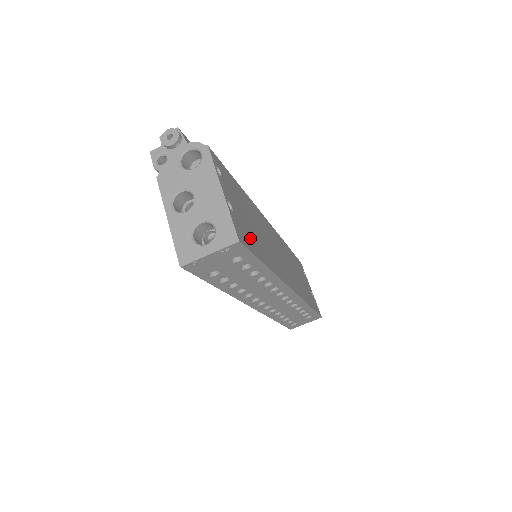
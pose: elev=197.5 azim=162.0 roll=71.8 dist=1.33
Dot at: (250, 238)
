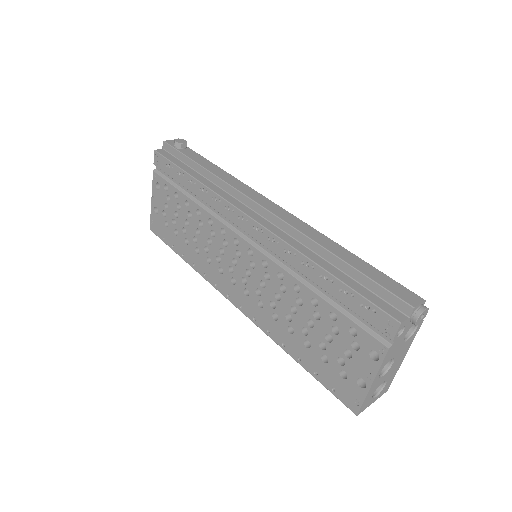
Dot at: occluded
